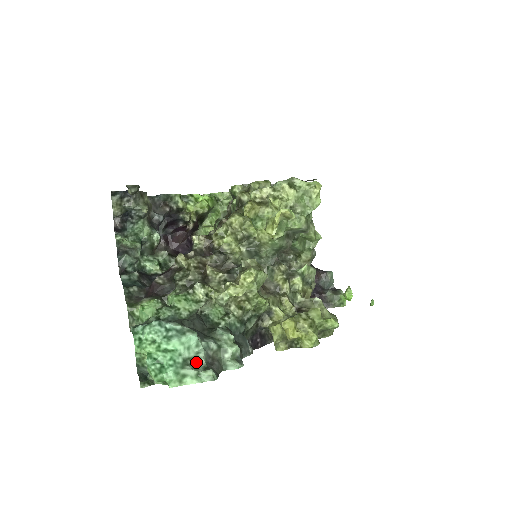
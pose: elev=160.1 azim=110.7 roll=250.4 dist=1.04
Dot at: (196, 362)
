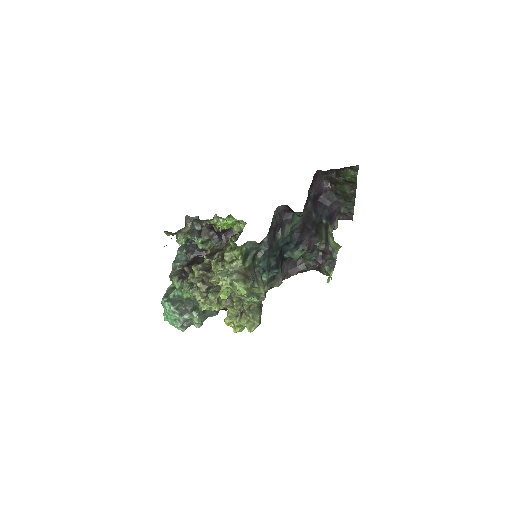
Dot at: (179, 322)
